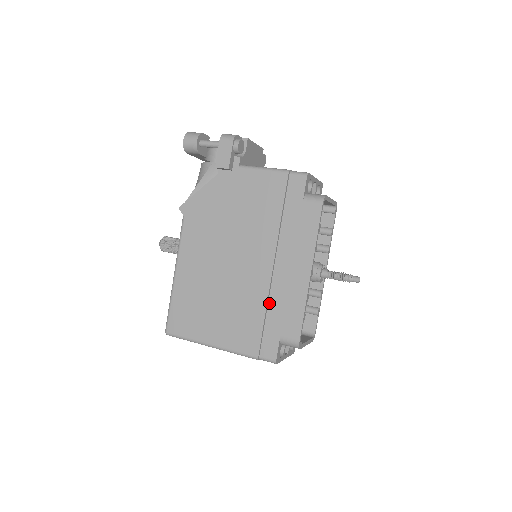
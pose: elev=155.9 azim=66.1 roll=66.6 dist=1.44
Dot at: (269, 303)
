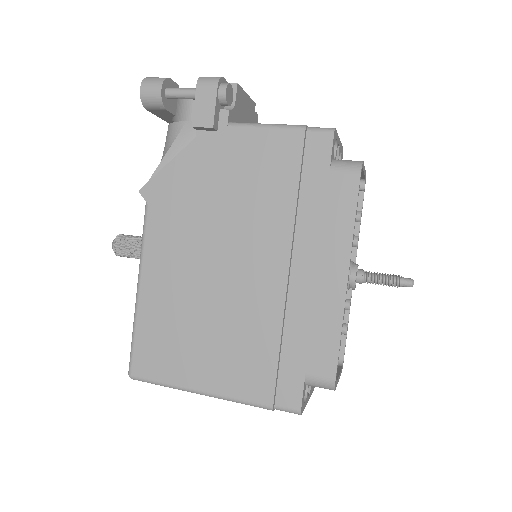
Dot at: (285, 326)
